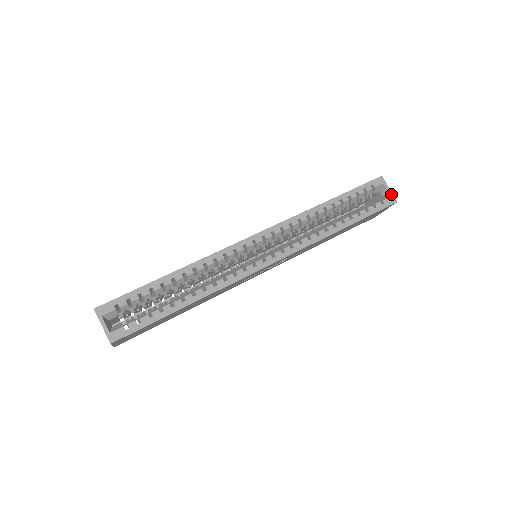
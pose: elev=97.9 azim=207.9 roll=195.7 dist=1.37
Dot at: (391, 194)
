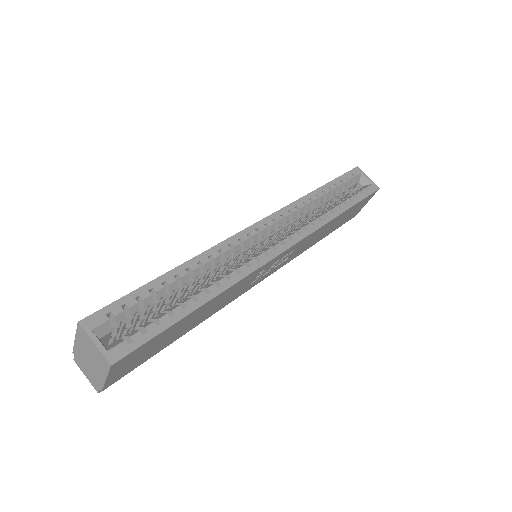
Dot at: (372, 182)
